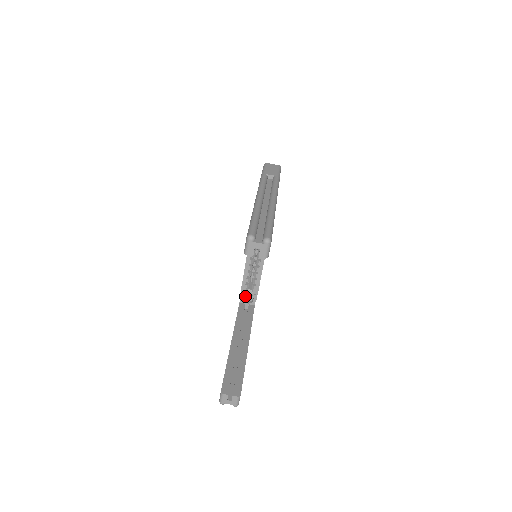
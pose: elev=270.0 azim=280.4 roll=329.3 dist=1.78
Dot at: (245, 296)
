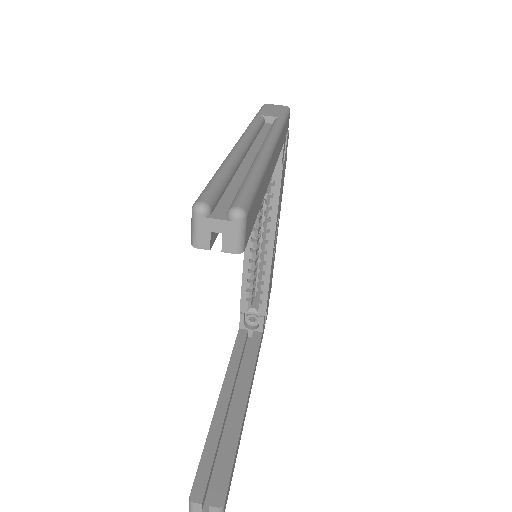
Dot at: (247, 318)
